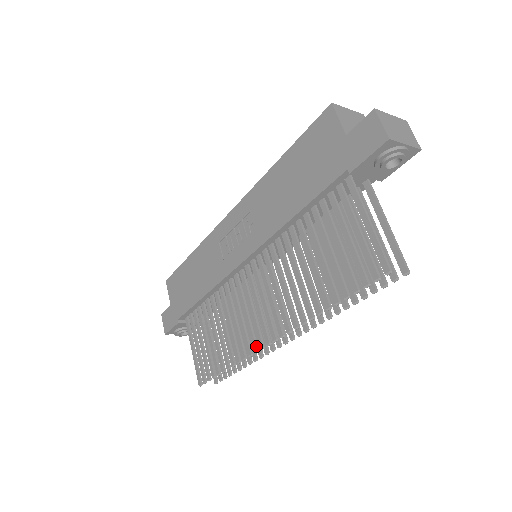
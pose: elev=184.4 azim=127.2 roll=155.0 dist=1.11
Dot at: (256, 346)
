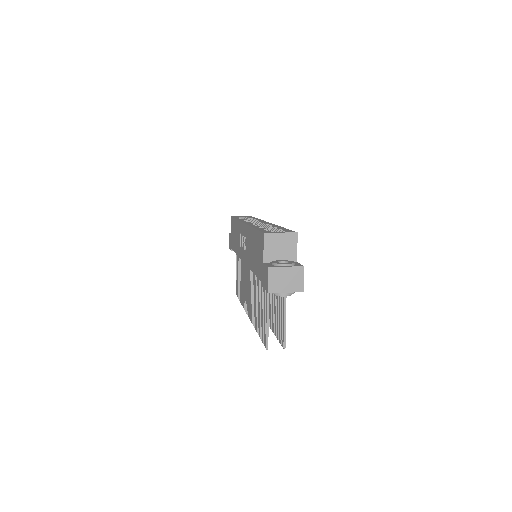
Dot at: occluded
